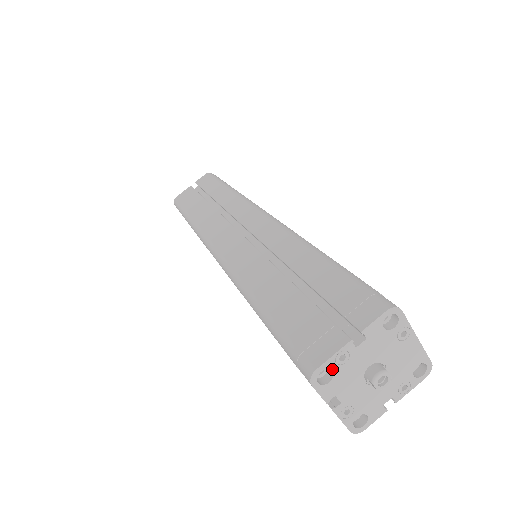
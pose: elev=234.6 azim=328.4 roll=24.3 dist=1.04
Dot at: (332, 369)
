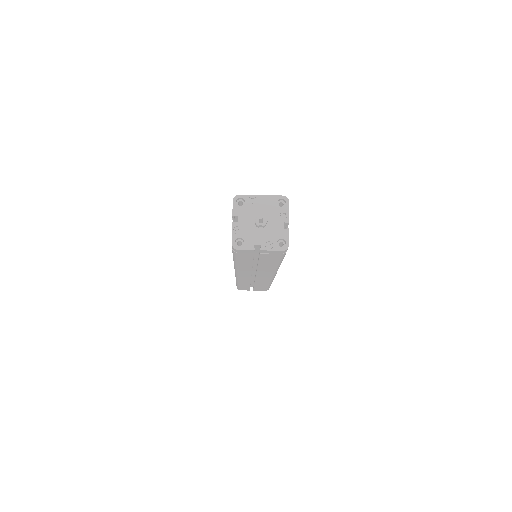
Dot at: (238, 237)
